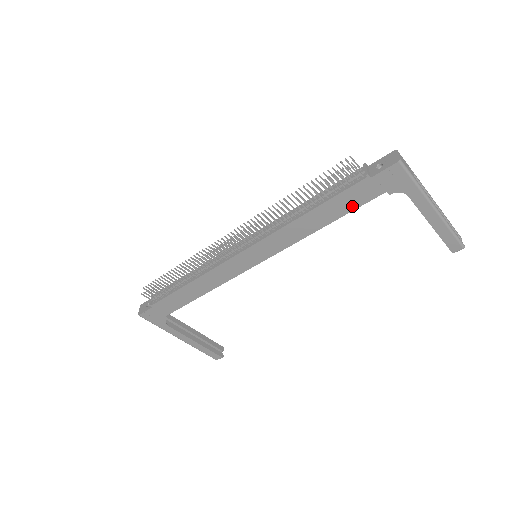
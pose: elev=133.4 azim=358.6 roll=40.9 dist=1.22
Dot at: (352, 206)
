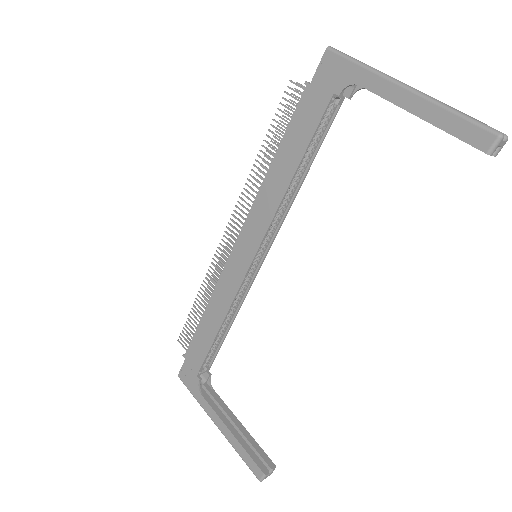
Dot at: (309, 132)
